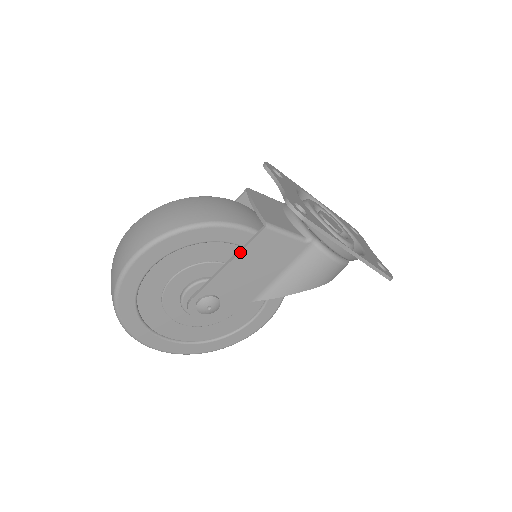
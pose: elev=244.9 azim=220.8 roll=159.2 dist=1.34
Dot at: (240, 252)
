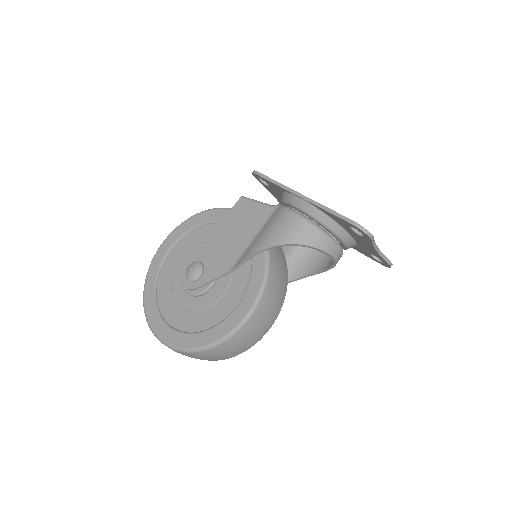
Dot at: (222, 220)
